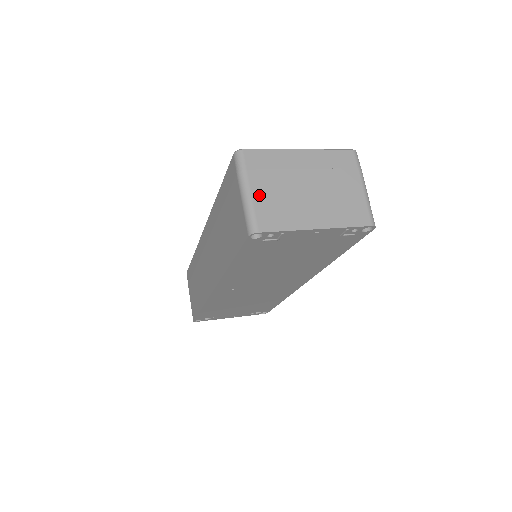
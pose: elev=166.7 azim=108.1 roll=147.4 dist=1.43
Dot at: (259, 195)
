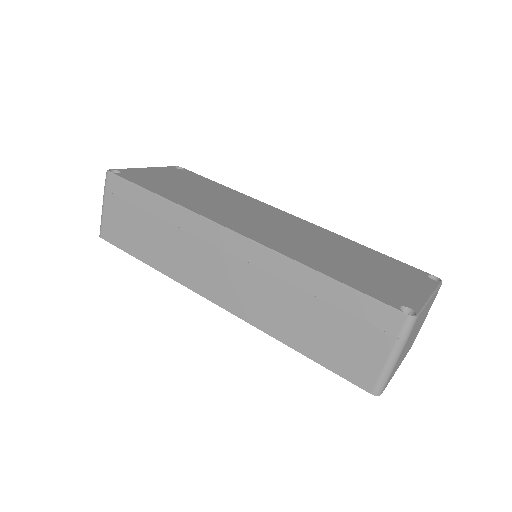
Dot at: occluded
